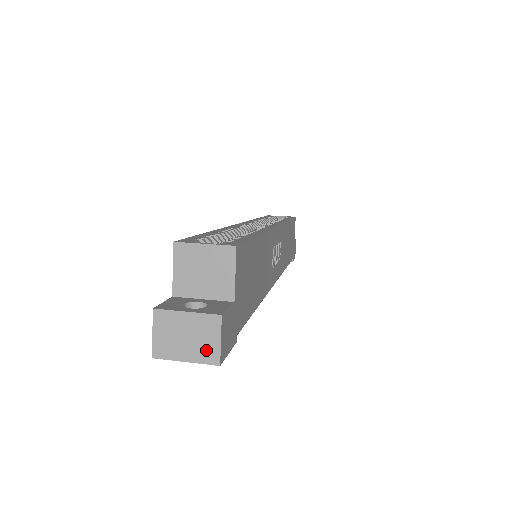
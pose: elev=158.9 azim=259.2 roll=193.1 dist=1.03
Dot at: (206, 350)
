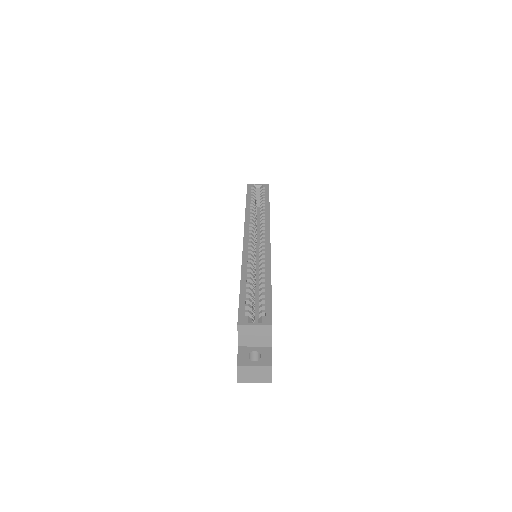
Dot at: (265, 379)
